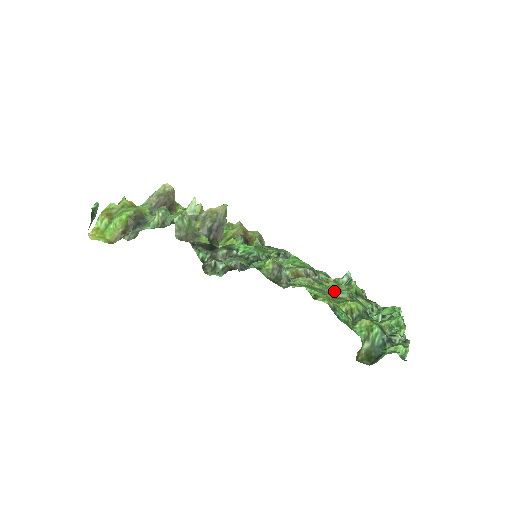
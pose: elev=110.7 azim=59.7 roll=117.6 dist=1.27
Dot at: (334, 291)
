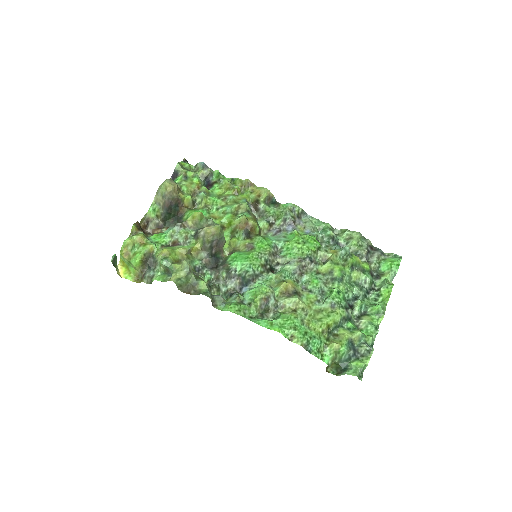
Dot at: (324, 286)
